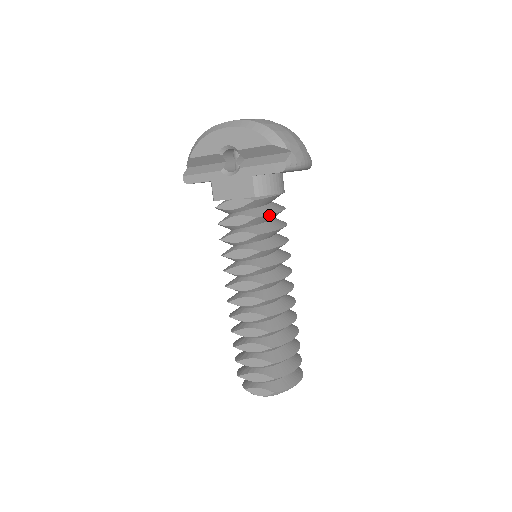
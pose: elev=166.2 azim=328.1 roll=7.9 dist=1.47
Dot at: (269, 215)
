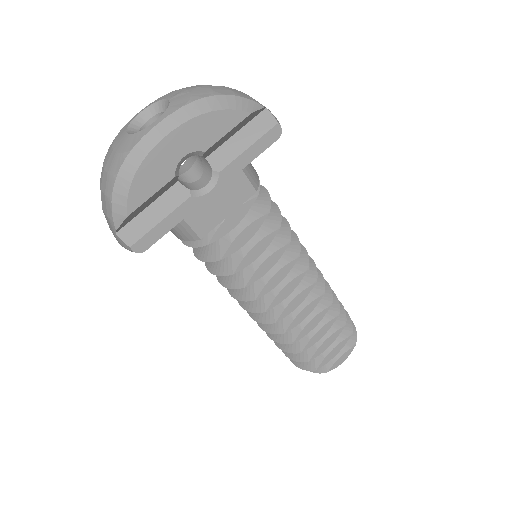
Dot at: (269, 200)
